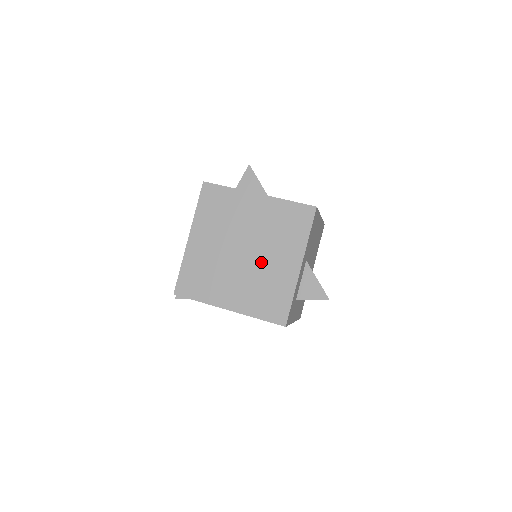
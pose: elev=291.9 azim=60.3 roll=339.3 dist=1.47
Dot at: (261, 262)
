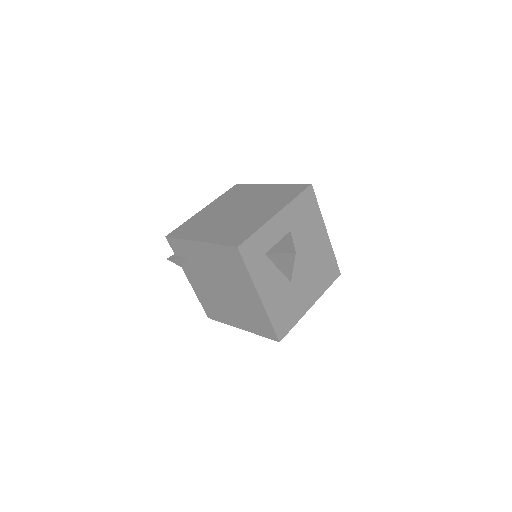
Dot at: (246, 214)
